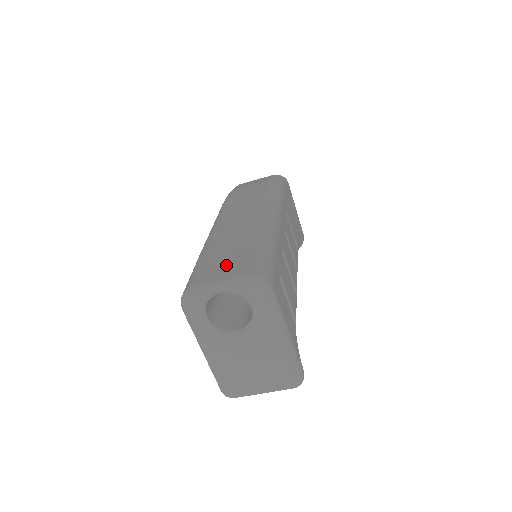
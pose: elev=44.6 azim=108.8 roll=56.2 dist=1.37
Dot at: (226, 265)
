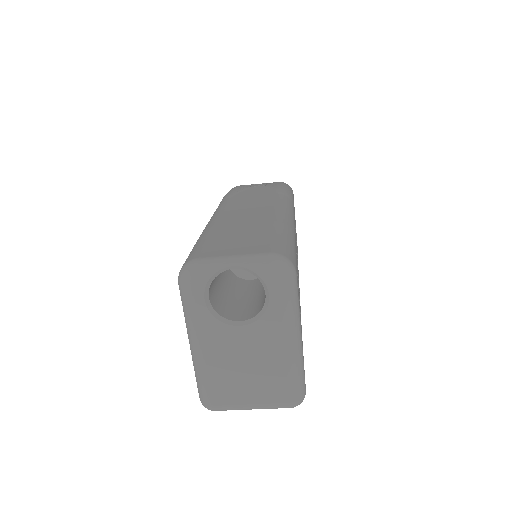
Dot at: (240, 242)
